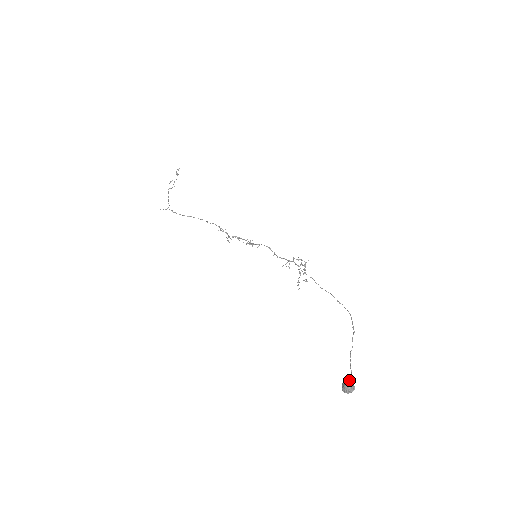
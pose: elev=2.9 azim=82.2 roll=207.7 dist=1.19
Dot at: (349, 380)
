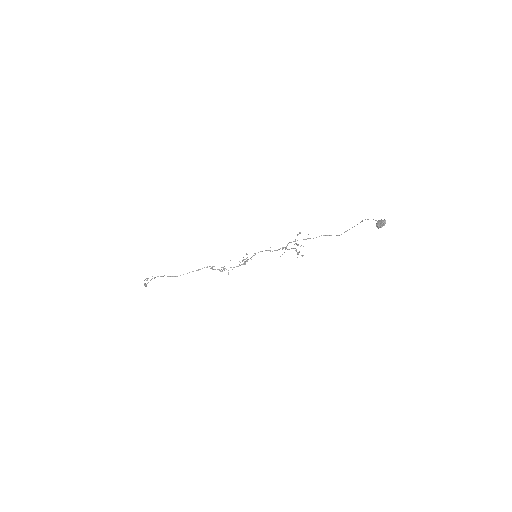
Dot at: (378, 221)
